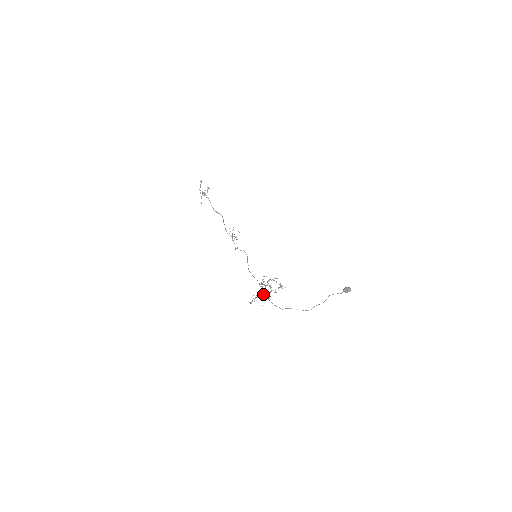
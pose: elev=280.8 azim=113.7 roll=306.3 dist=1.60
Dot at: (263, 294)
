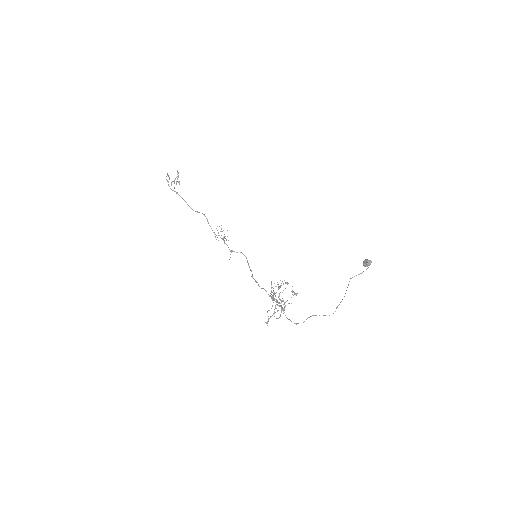
Dot at: (277, 310)
